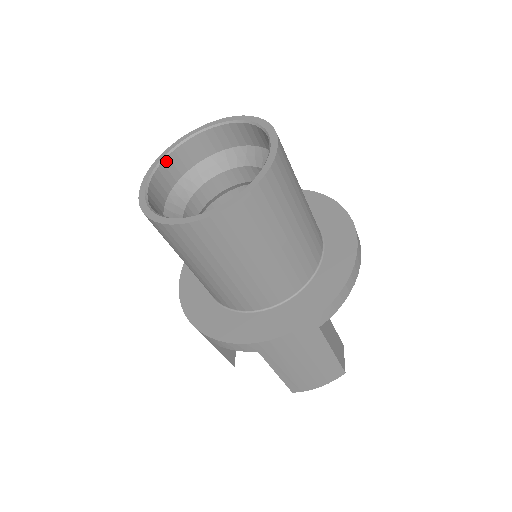
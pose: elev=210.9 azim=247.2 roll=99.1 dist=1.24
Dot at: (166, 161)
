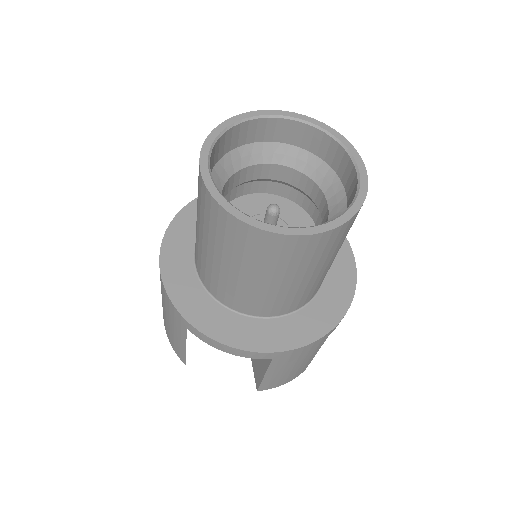
Dot at: (217, 143)
